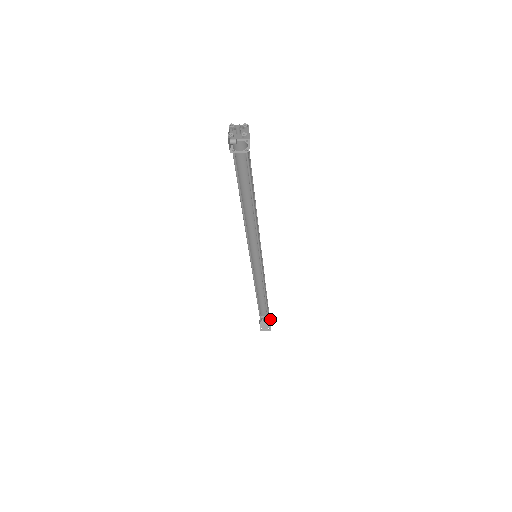
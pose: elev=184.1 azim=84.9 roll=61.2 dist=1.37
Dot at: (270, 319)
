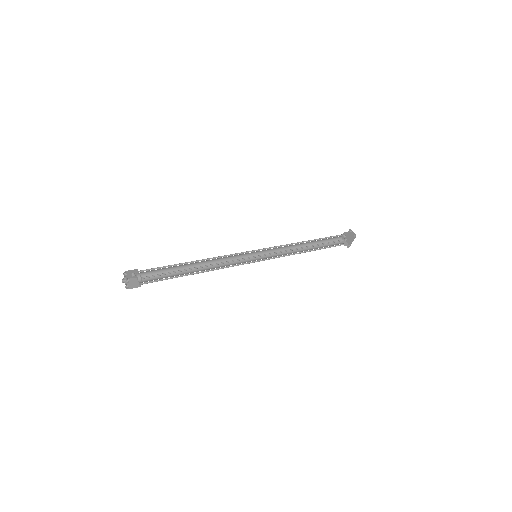
Dot at: occluded
